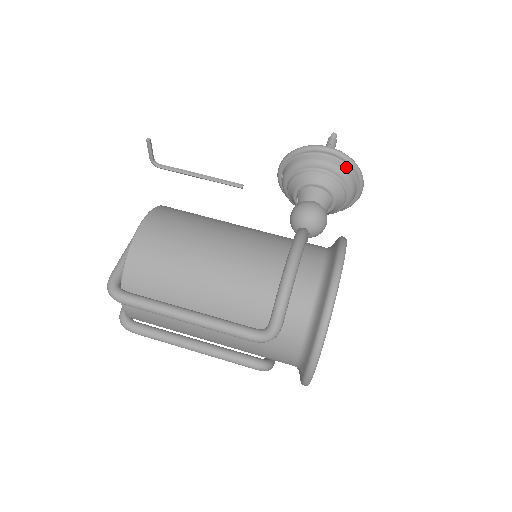
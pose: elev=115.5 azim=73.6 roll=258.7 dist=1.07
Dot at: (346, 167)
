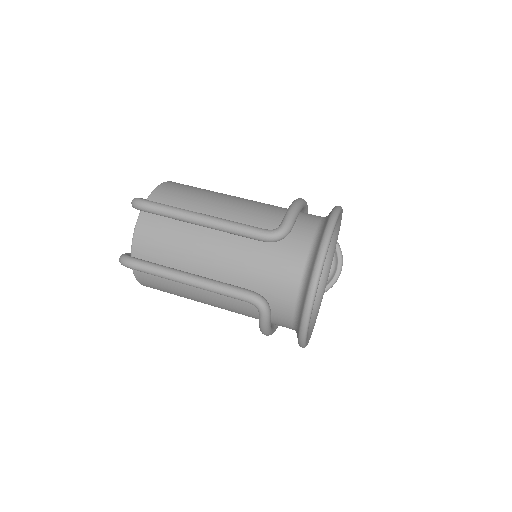
Dot at: occluded
